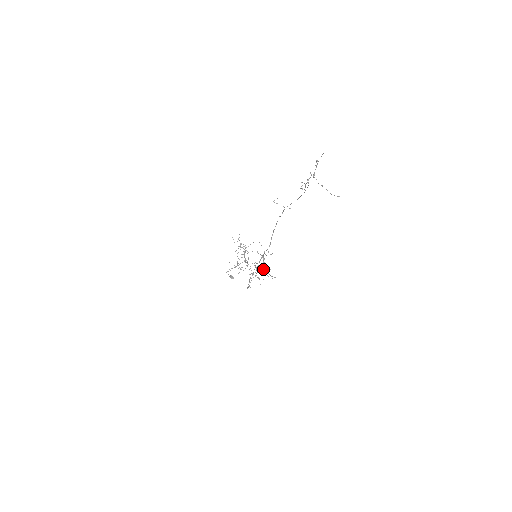
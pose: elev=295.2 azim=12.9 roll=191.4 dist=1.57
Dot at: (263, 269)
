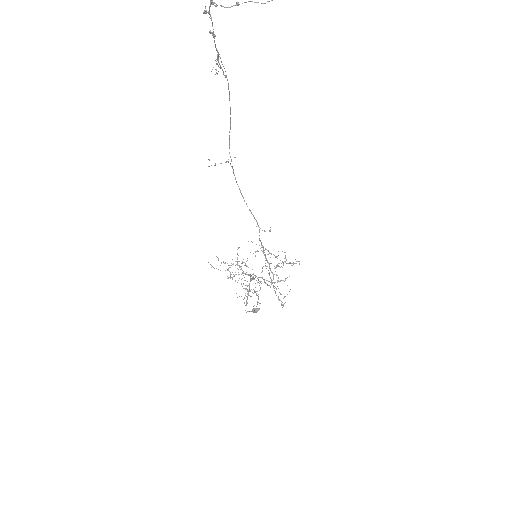
Dot at: occluded
